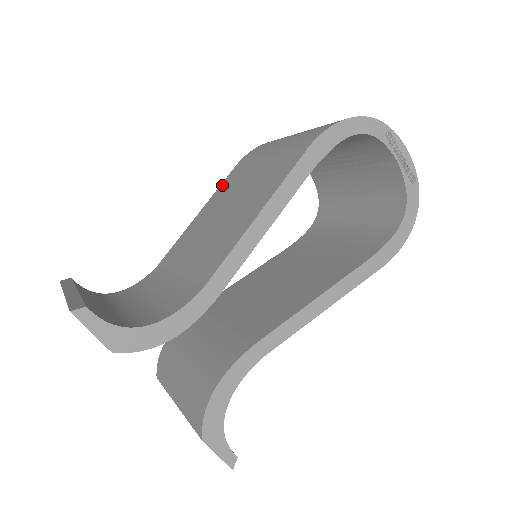
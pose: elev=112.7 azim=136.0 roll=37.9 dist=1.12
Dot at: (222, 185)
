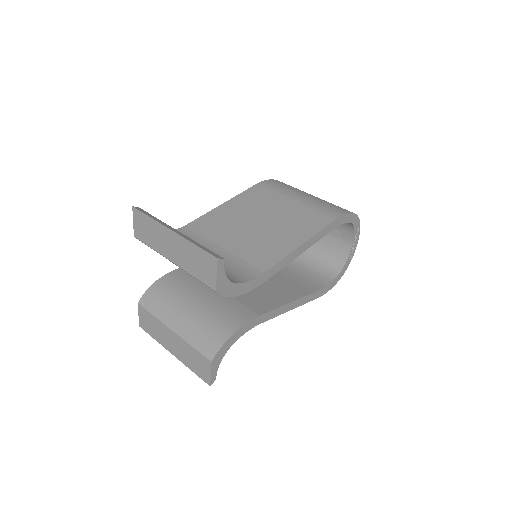
Dot at: (245, 194)
